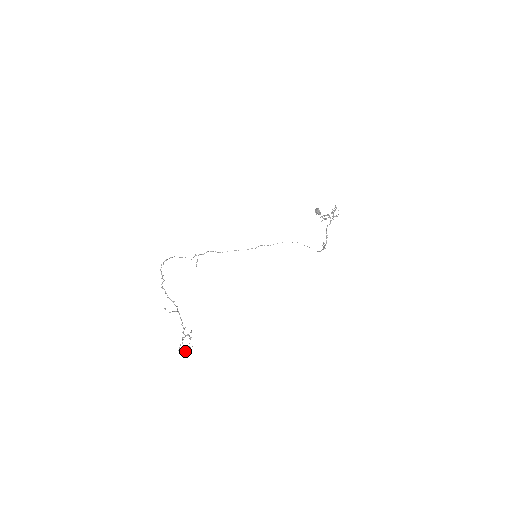
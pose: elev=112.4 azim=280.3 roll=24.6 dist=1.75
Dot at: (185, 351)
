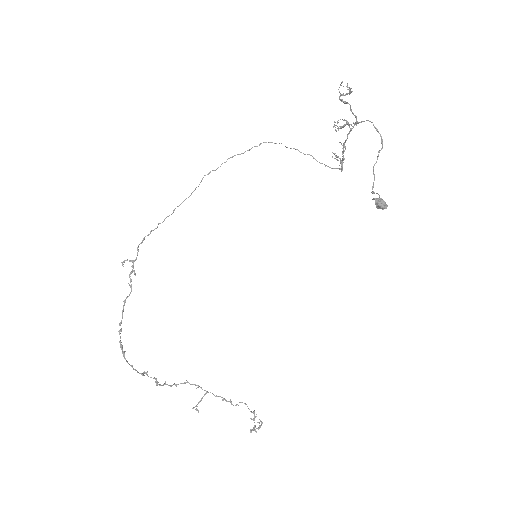
Dot at: occluded
